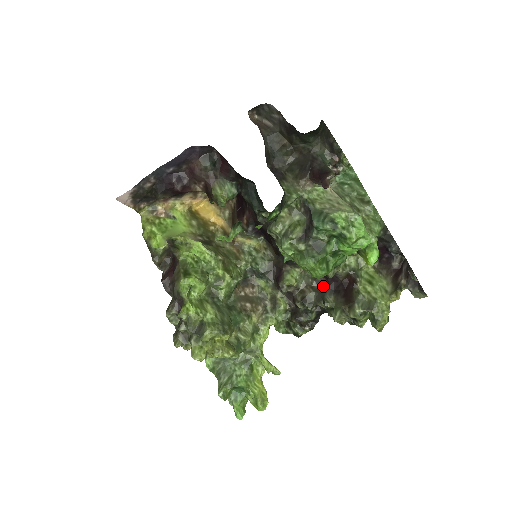
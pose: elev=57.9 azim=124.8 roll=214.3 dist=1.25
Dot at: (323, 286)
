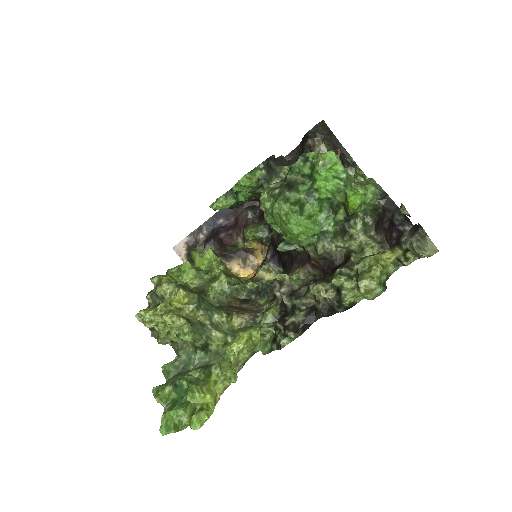
Dot at: occluded
